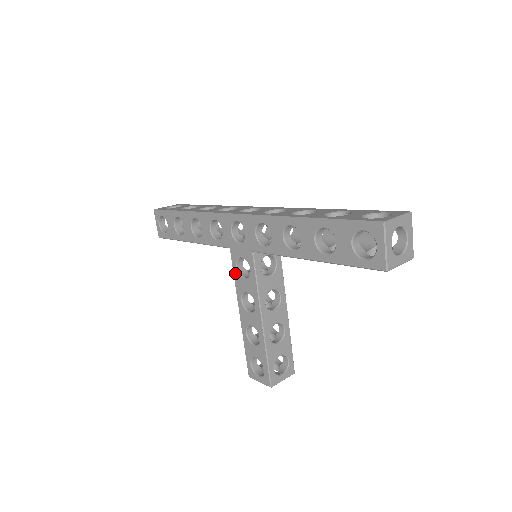
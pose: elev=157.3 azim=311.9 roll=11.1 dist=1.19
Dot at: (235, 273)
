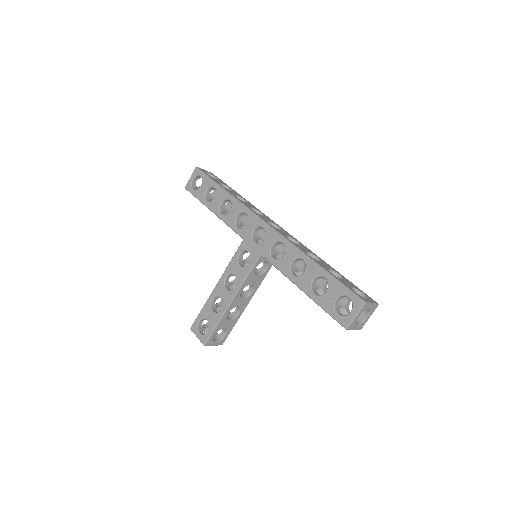
Dot at: (235, 257)
